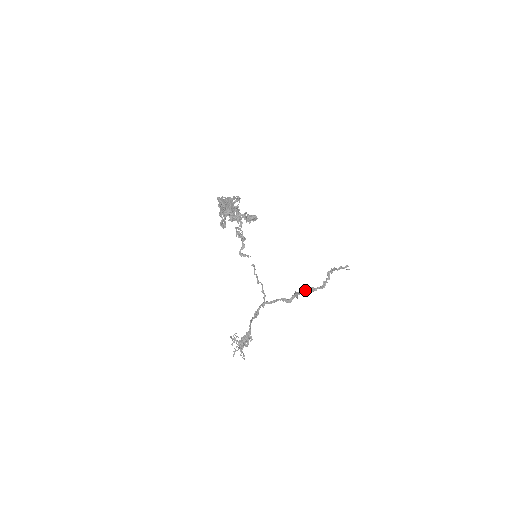
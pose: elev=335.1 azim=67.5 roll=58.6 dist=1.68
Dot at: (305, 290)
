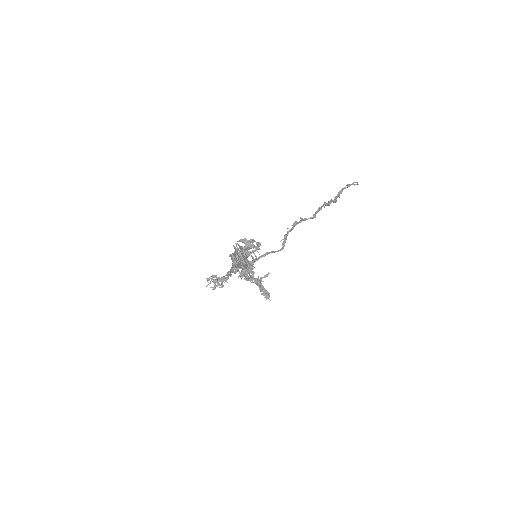
Dot at: (296, 224)
